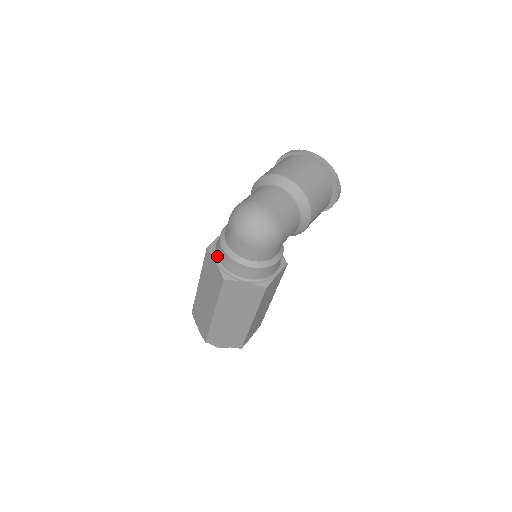
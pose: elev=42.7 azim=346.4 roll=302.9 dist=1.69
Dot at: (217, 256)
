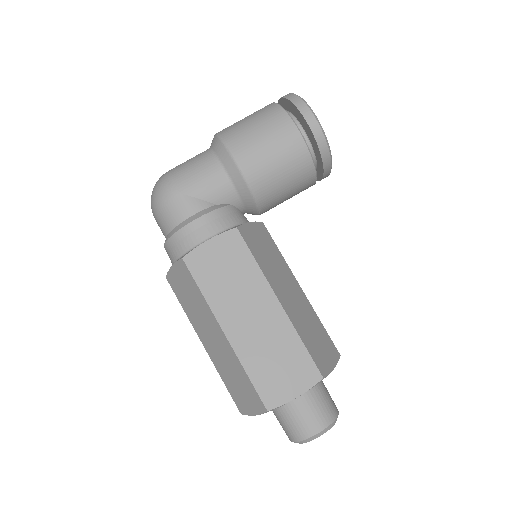
Dot at: occluded
